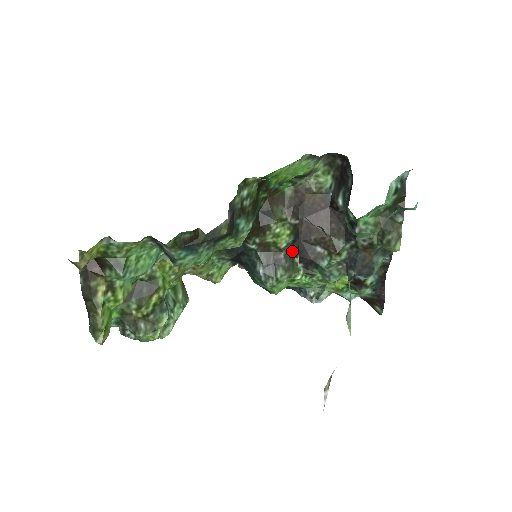
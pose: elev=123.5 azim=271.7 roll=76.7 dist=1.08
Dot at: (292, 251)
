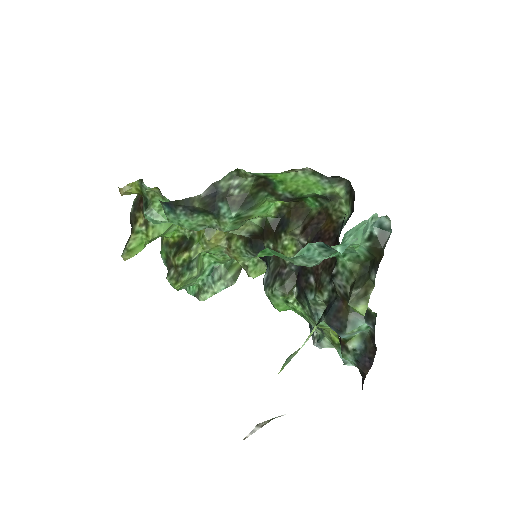
Dot at: (296, 272)
